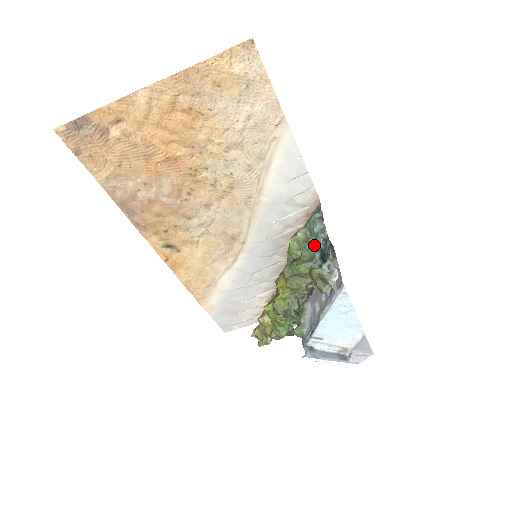
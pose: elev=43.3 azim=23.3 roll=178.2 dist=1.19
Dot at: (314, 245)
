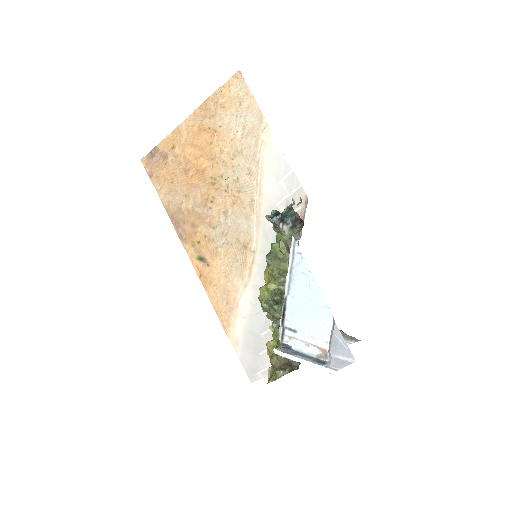
Dot at: occluded
